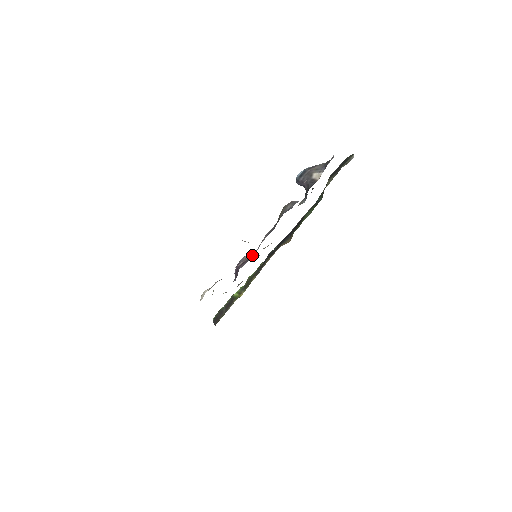
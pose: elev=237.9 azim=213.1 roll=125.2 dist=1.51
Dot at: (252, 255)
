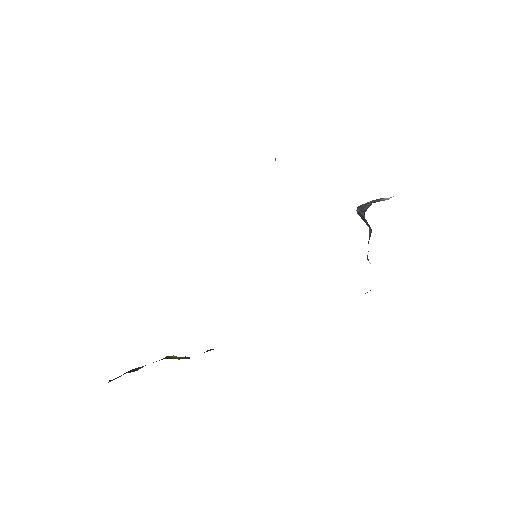
Dot at: occluded
